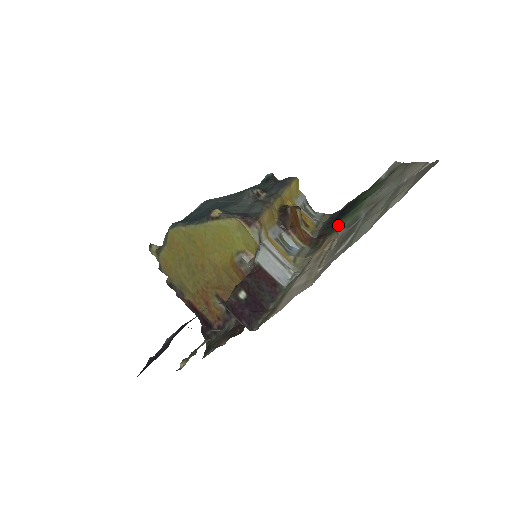
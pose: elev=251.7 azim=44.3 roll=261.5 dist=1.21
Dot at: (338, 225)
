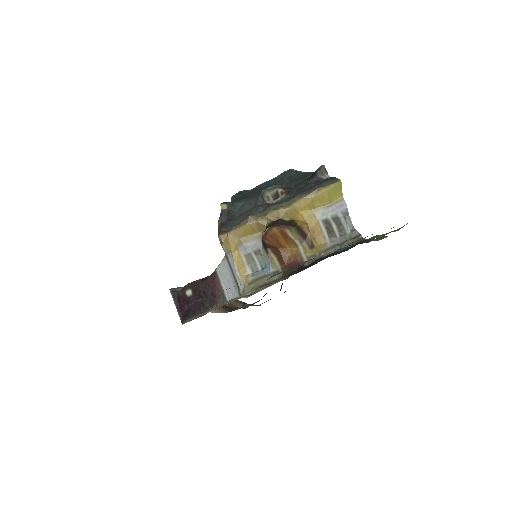
Dot at: occluded
